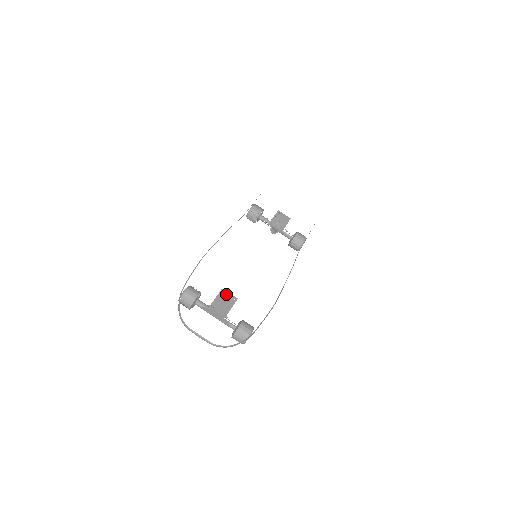
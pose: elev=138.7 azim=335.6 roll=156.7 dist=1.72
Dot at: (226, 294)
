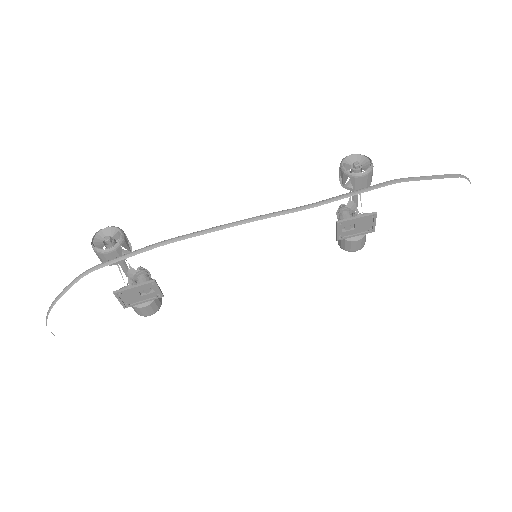
Dot at: (154, 287)
